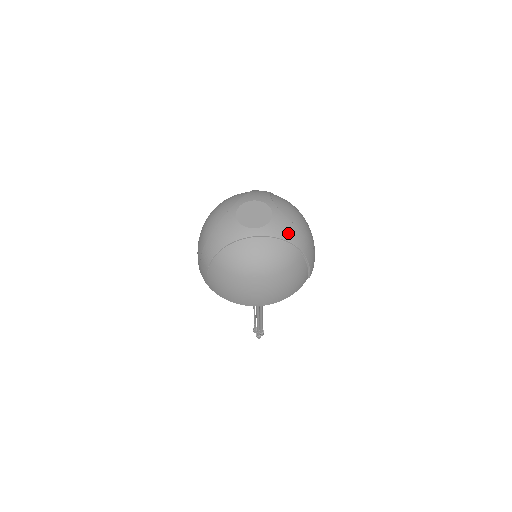
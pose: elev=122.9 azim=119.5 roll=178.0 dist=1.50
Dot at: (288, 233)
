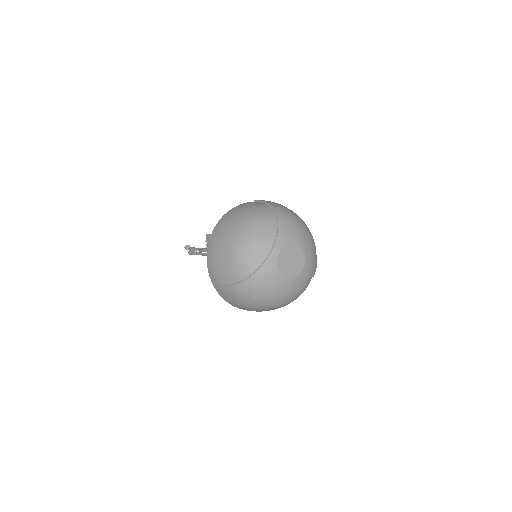
Dot at: (313, 271)
